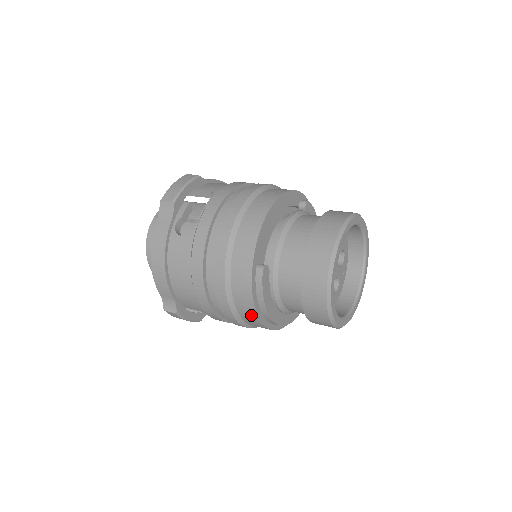
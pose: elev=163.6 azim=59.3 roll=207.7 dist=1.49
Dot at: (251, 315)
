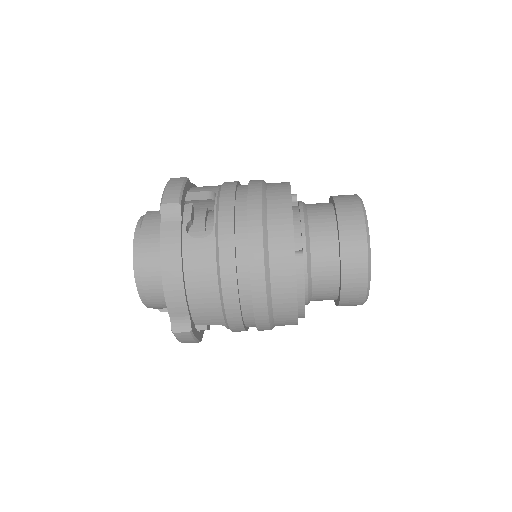
Dot at: (289, 308)
